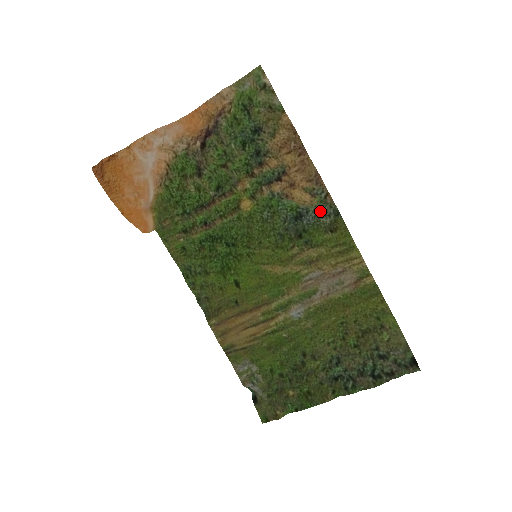
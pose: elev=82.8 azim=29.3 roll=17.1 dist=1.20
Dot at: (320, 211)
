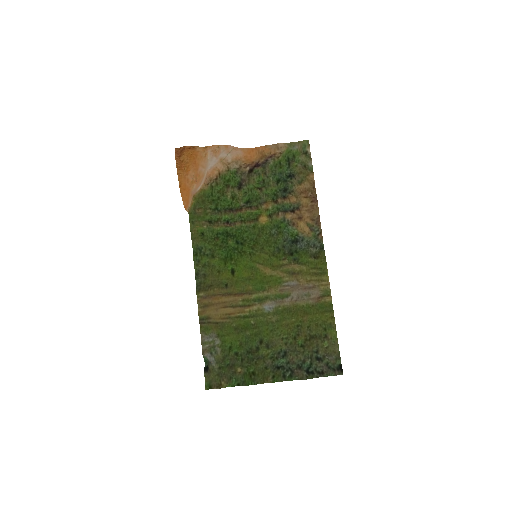
Dot at: (311, 242)
